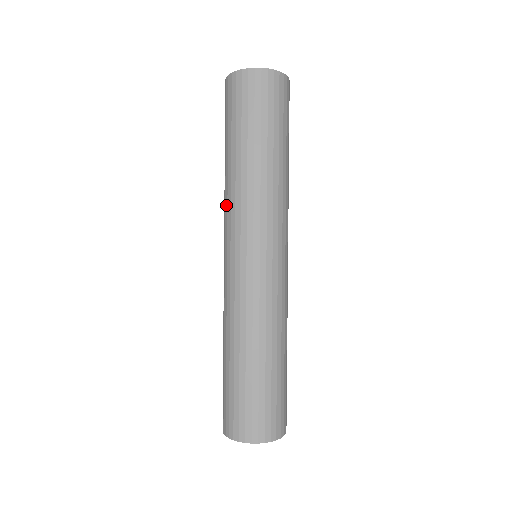
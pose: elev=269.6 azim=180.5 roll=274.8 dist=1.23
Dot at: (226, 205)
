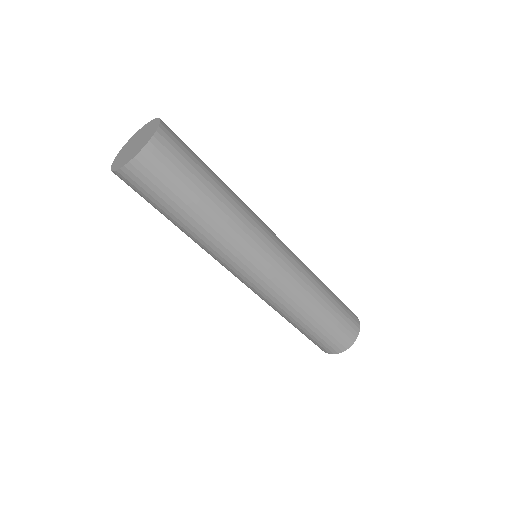
Dot at: (220, 252)
